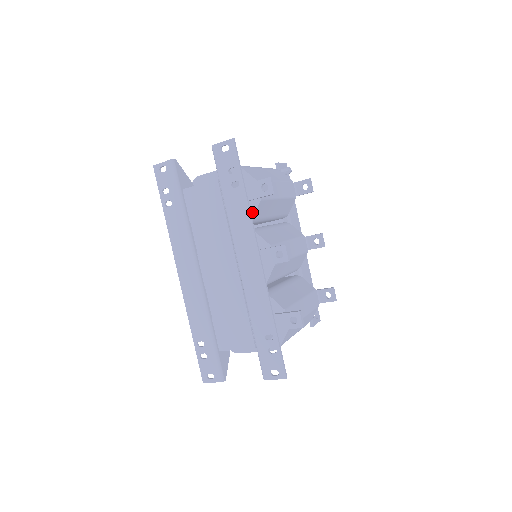
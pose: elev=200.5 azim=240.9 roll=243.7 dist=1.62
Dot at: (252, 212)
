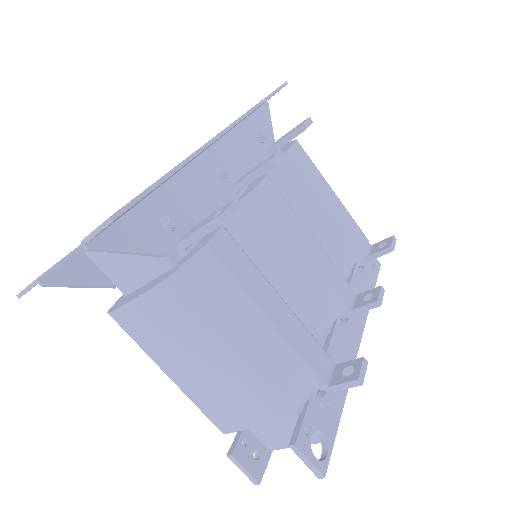
Dot at: occluded
